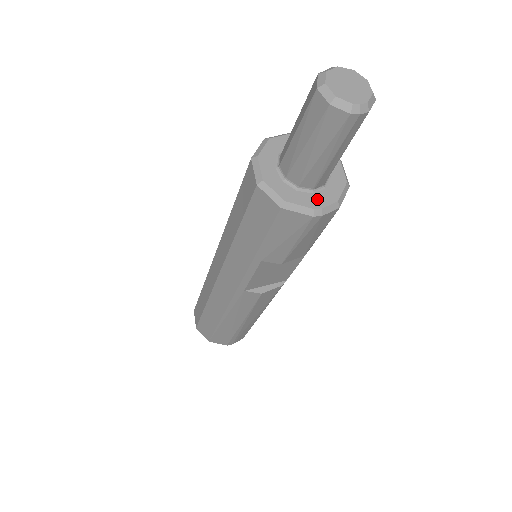
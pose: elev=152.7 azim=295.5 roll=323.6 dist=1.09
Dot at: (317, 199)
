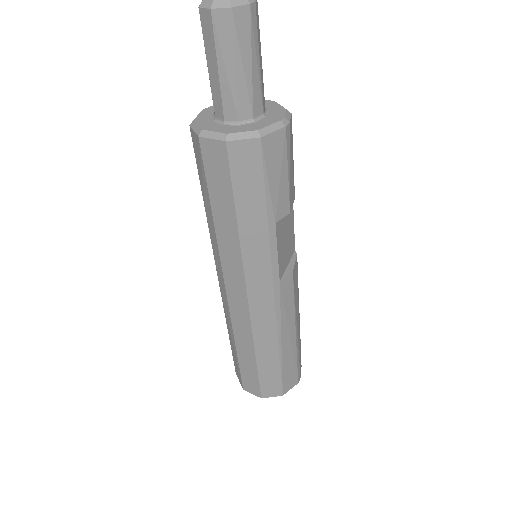
Dot at: (274, 117)
